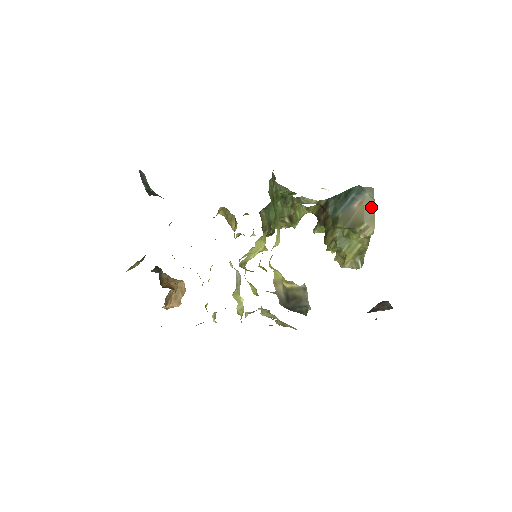
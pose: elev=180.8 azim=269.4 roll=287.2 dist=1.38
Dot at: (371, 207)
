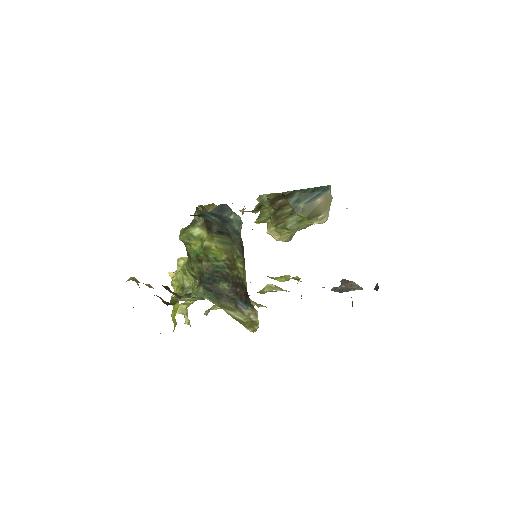
Dot at: (329, 202)
